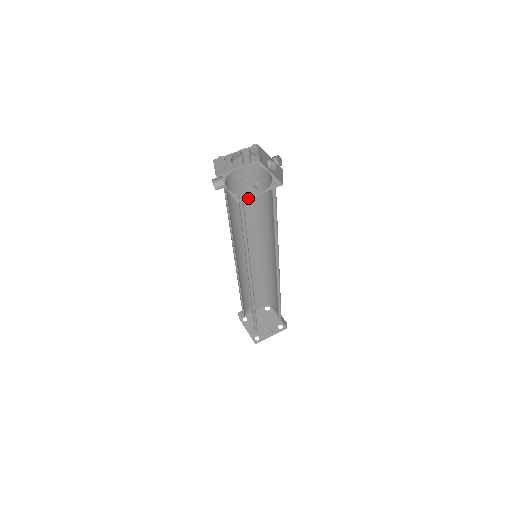
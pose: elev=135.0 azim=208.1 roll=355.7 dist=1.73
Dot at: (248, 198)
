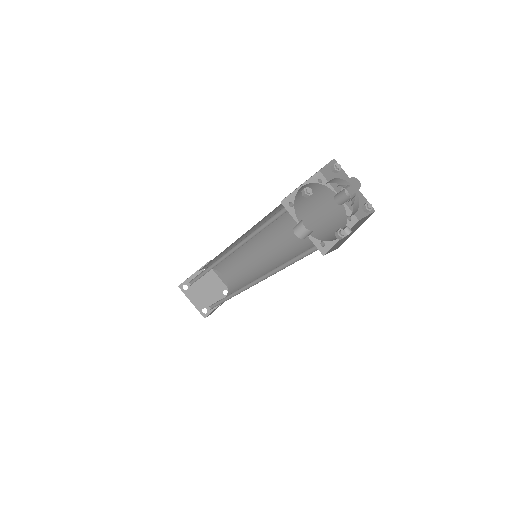
Dot at: (332, 246)
